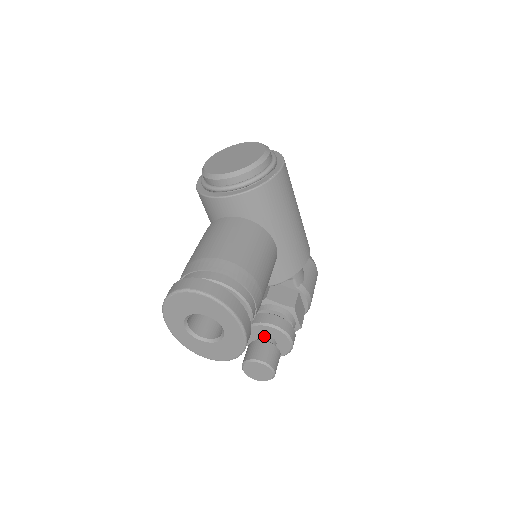
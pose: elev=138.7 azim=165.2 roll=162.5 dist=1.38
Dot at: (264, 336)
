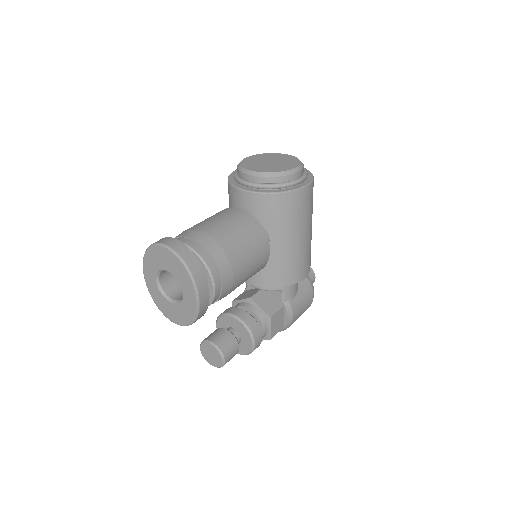
Dot at: (233, 328)
